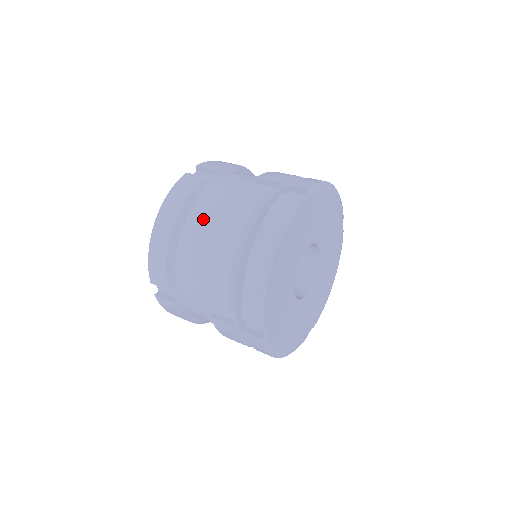
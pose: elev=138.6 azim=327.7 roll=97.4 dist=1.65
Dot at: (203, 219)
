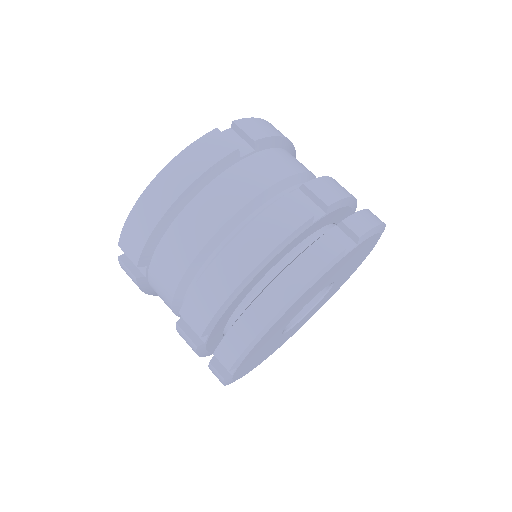
Dot at: (215, 210)
